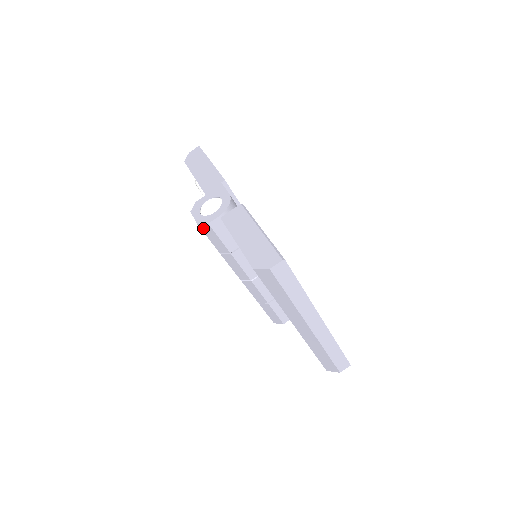
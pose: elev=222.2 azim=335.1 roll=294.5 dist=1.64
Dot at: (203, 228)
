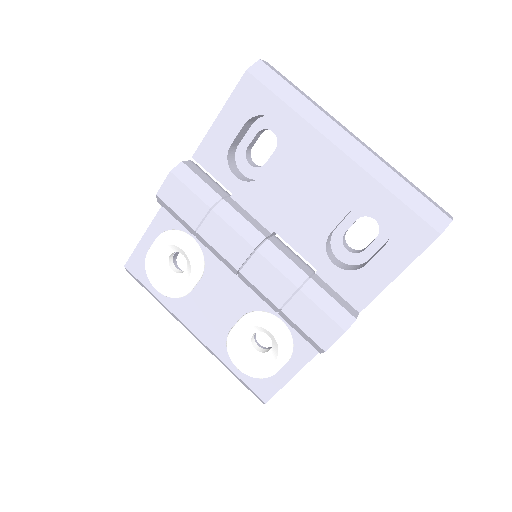
Dot at: (178, 174)
